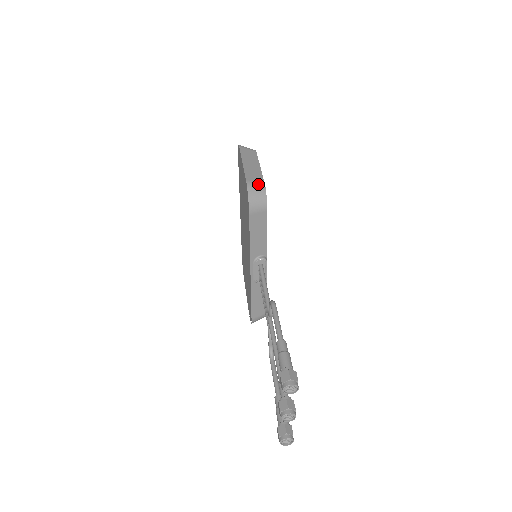
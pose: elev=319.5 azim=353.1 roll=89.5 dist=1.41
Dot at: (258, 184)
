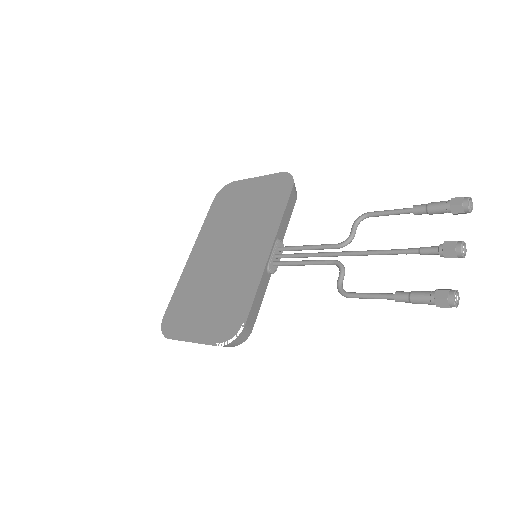
Dot at: occluded
